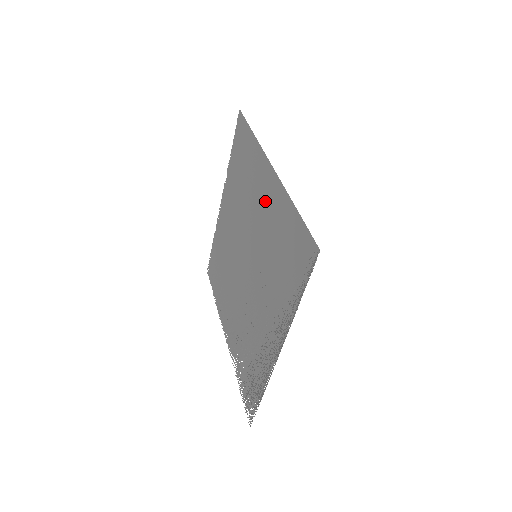
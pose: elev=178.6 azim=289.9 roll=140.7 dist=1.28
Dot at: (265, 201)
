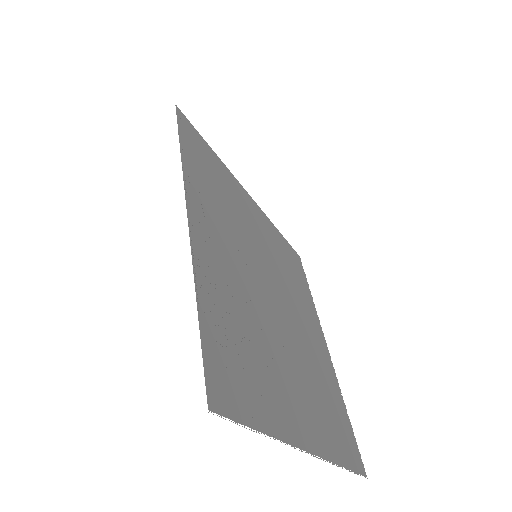
Dot at: (251, 215)
